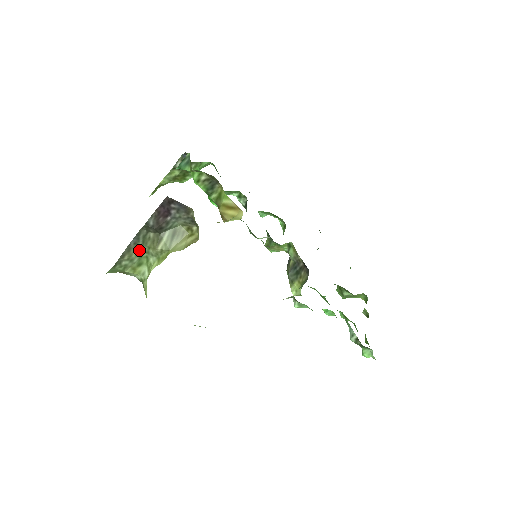
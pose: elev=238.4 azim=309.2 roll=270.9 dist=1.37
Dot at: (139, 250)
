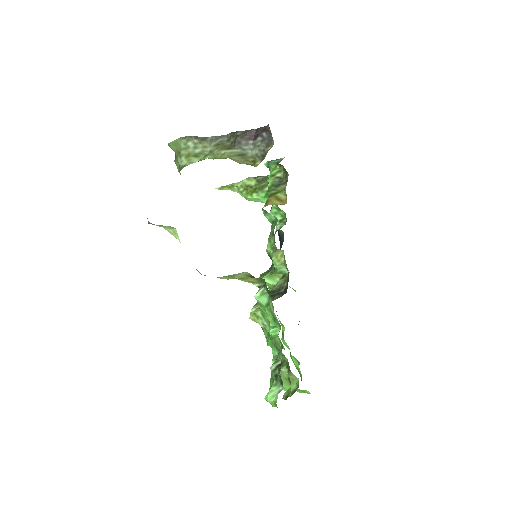
Dot at: (208, 147)
